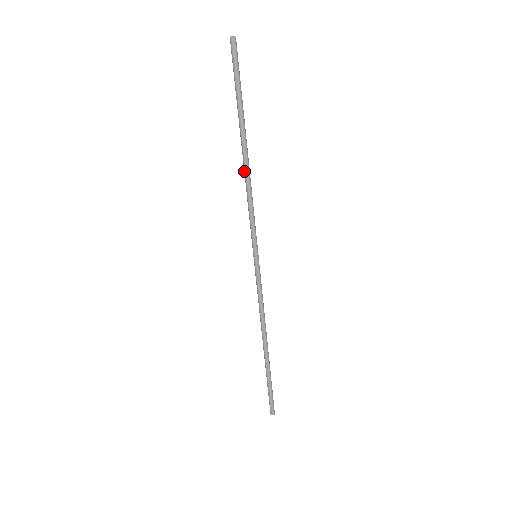
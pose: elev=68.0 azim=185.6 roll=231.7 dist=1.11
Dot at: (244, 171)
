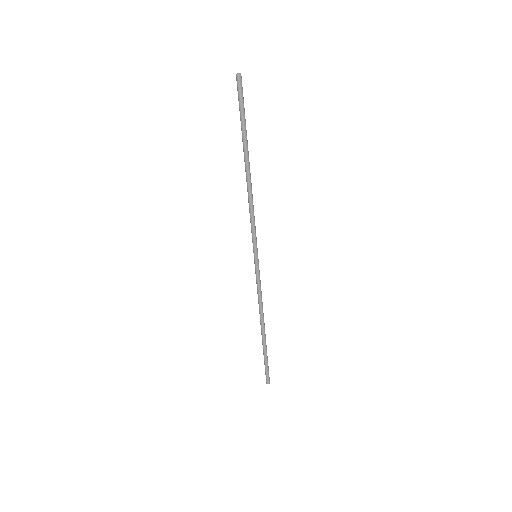
Dot at: (247, 186)
